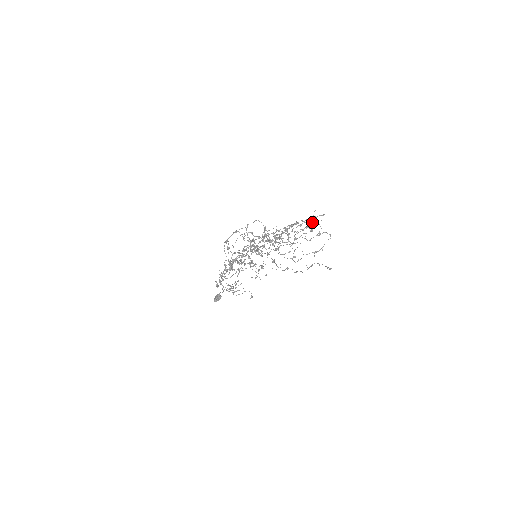
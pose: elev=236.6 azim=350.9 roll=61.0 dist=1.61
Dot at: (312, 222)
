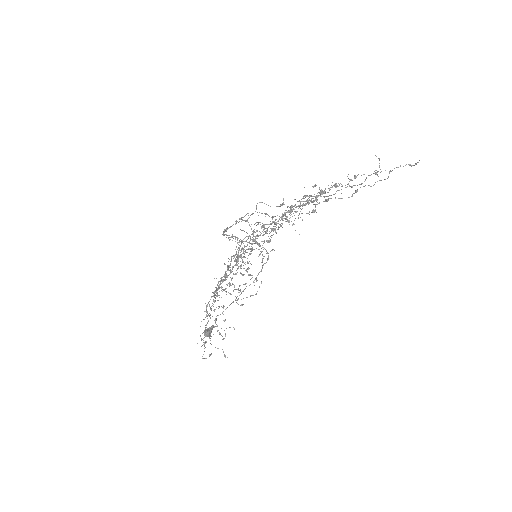
Dot at: (325, 189)
